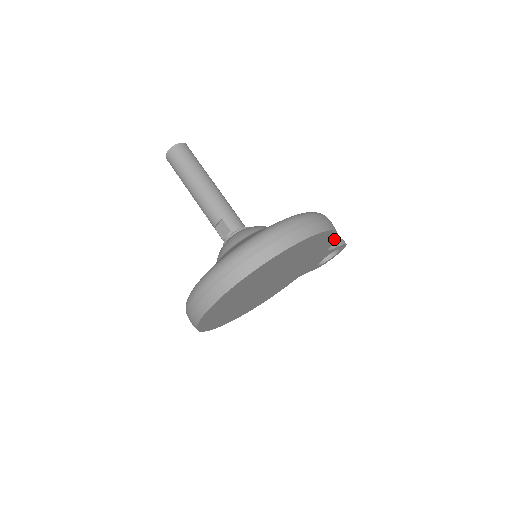
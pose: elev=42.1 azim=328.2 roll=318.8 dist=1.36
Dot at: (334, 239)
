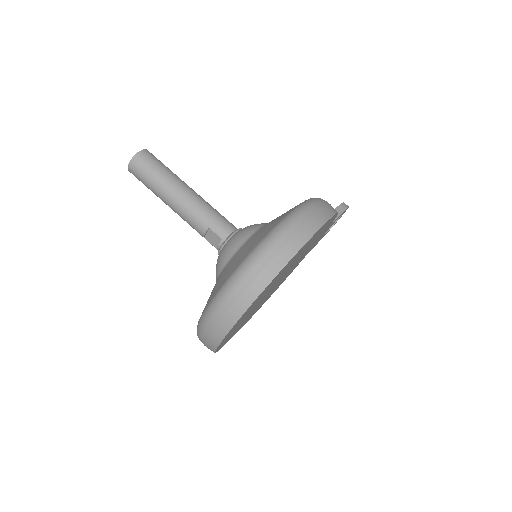
Dot at: occluded
